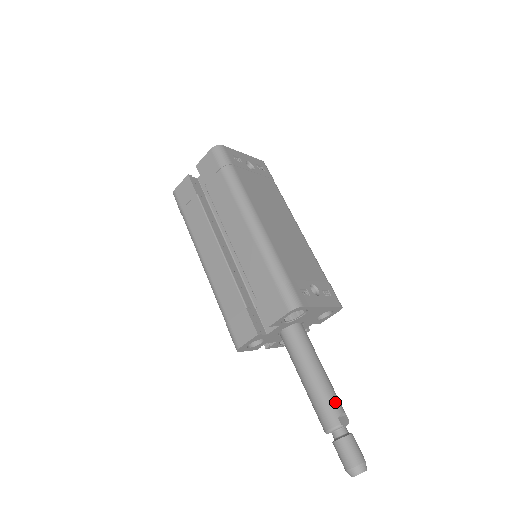
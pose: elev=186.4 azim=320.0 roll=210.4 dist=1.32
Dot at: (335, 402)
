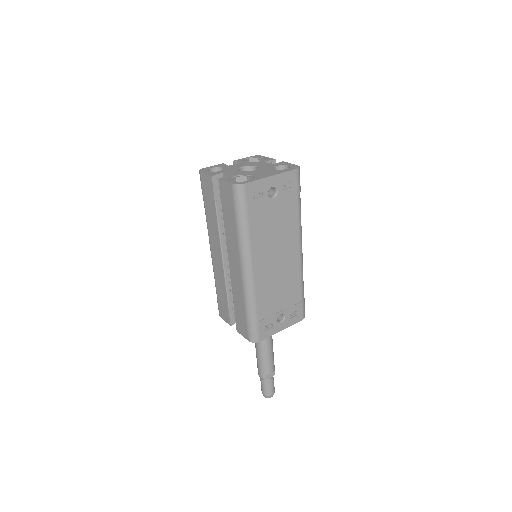
Dot at: (268, 368)
